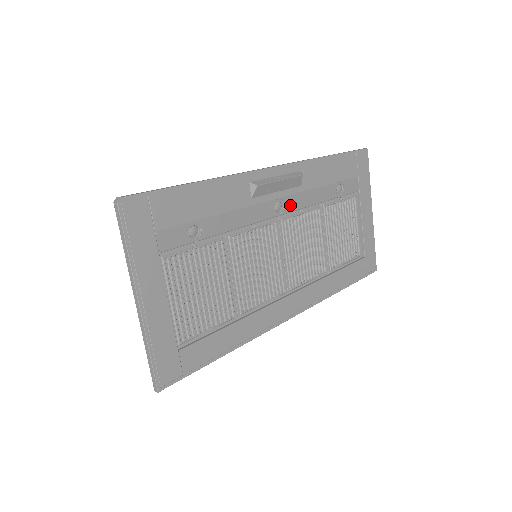
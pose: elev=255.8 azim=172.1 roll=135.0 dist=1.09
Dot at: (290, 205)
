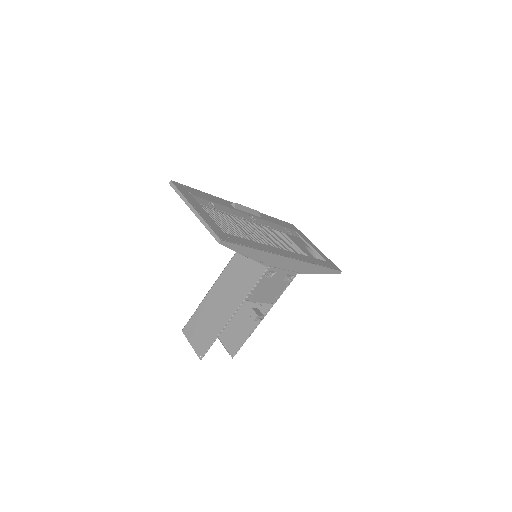
Dot at: (259, 222)
